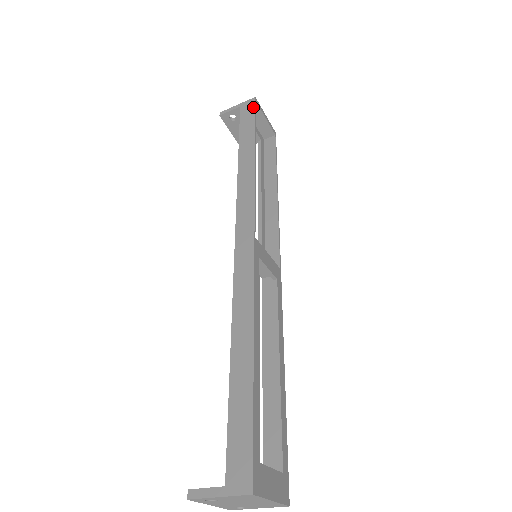
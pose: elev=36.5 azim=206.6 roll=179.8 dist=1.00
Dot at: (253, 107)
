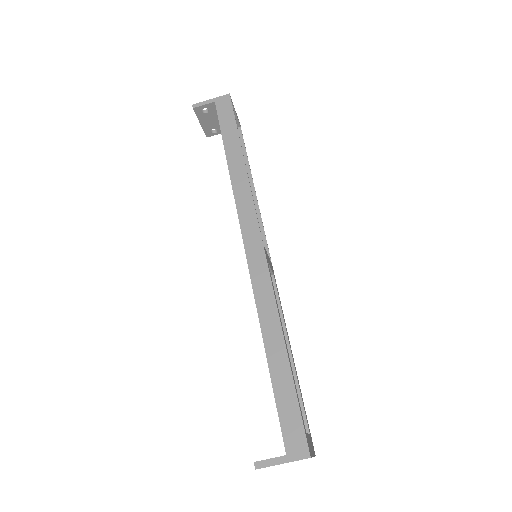
Dot at: (230, 105)
